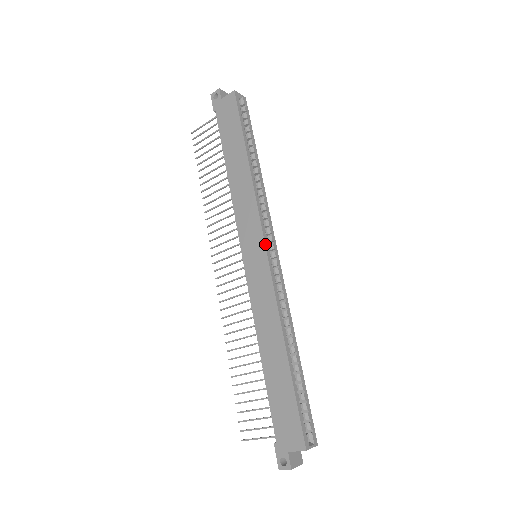
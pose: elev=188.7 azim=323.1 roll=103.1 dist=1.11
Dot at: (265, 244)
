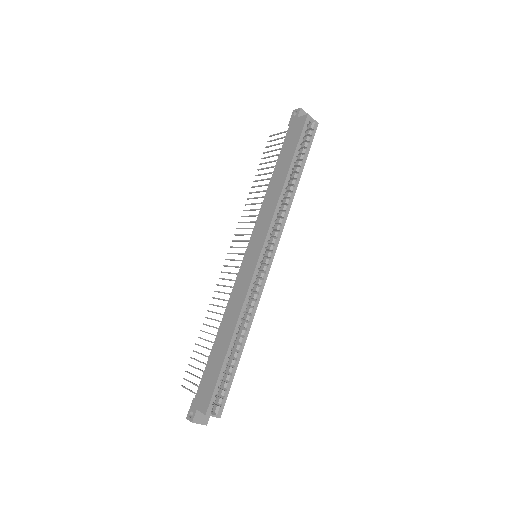
Dot at: (262, 250)
